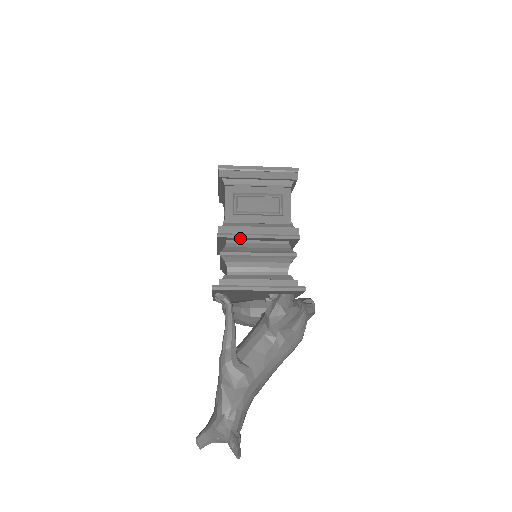
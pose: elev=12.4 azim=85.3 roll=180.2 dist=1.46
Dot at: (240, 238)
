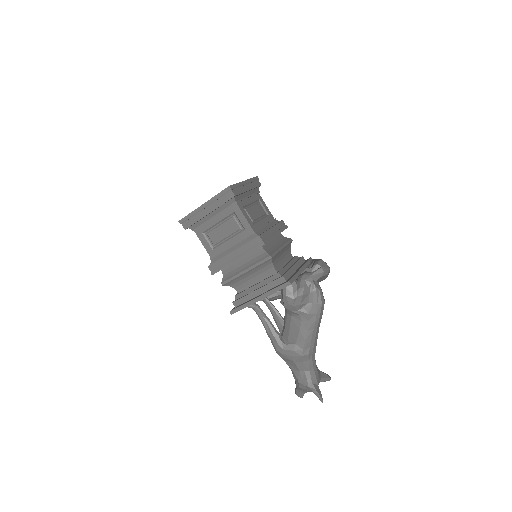
Dot at: occluded
